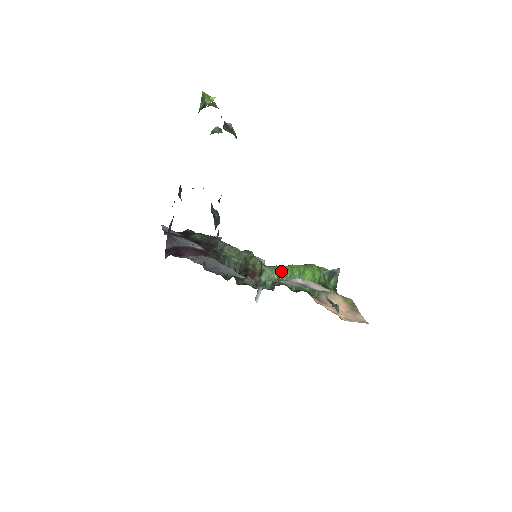
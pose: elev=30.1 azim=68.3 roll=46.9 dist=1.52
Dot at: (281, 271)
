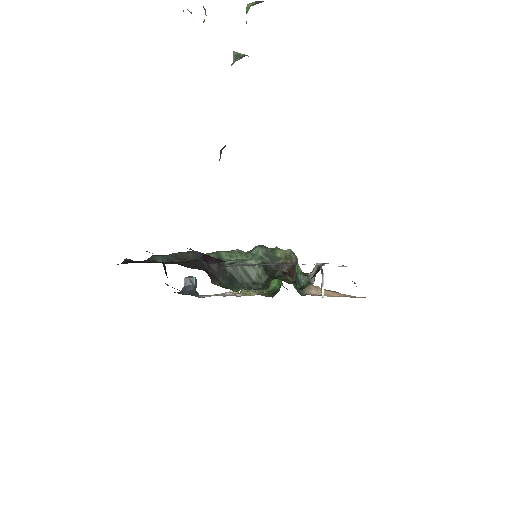
Dot at: occluded
